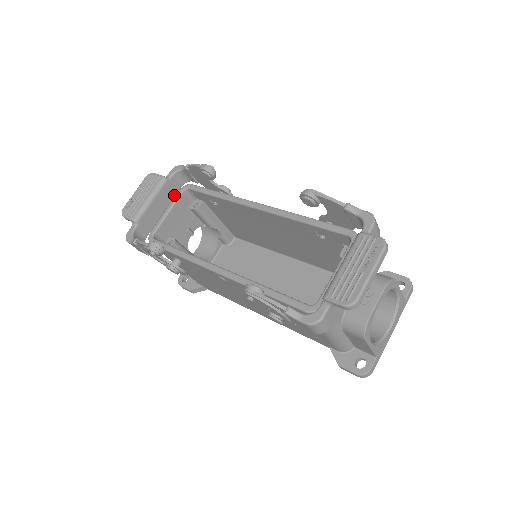
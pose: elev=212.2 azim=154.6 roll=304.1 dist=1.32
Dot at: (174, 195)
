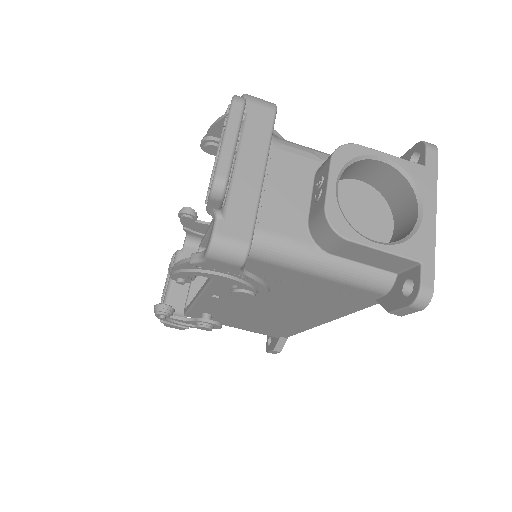
Dot at: occluded
